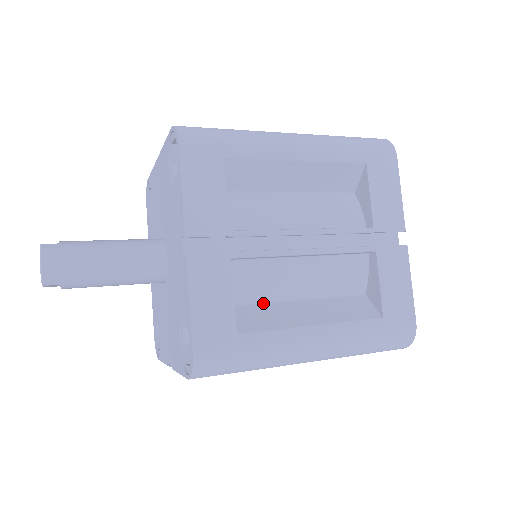
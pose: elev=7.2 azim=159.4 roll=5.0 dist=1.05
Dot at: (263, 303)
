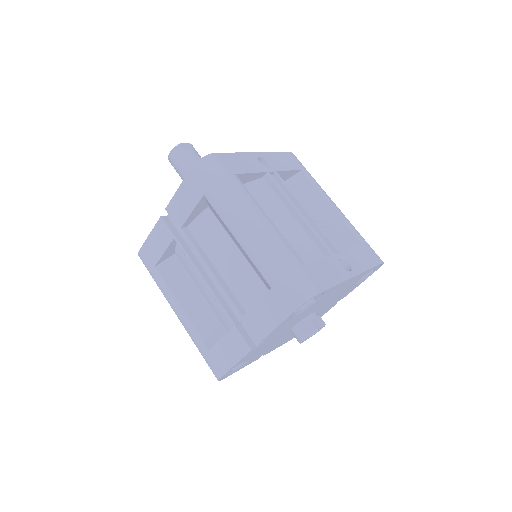
Dot at: (187, 273)
